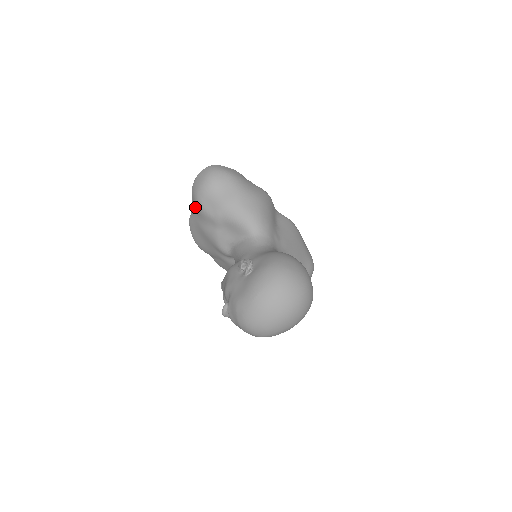
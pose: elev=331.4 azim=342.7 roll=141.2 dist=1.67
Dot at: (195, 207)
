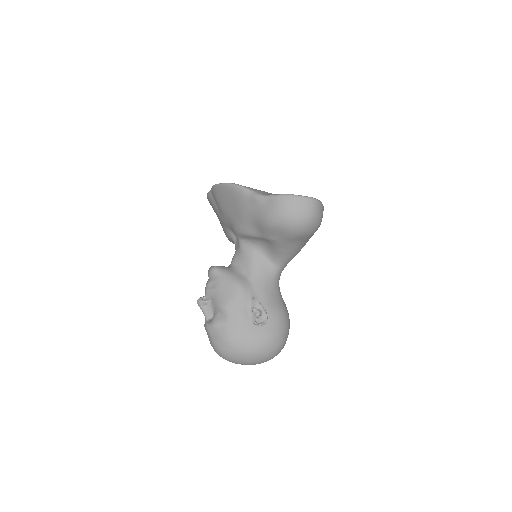
Dot at: (263, 210)
